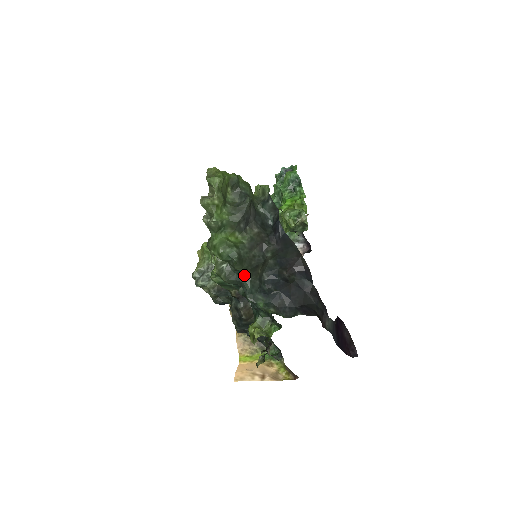
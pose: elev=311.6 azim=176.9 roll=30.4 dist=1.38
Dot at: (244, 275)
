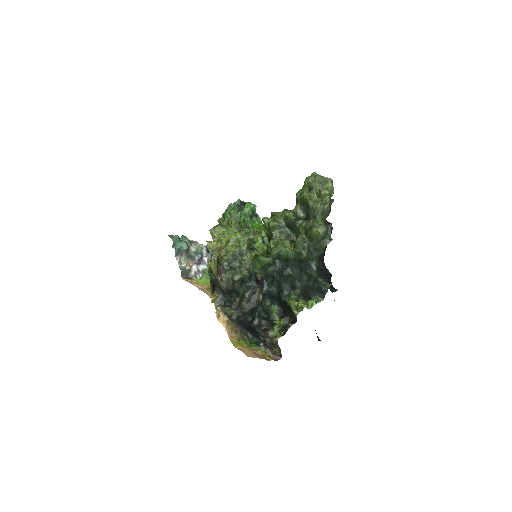
Dot at: (318, 254)
